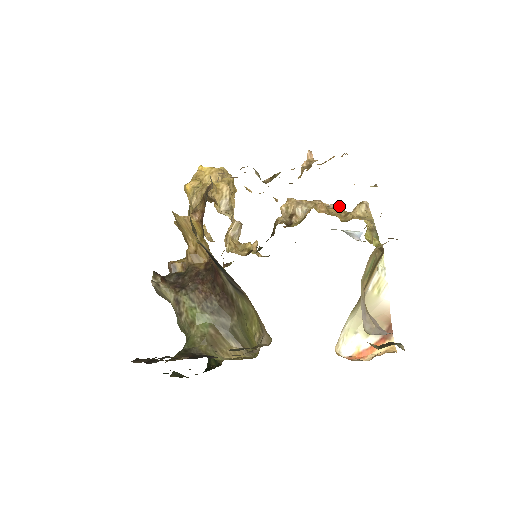
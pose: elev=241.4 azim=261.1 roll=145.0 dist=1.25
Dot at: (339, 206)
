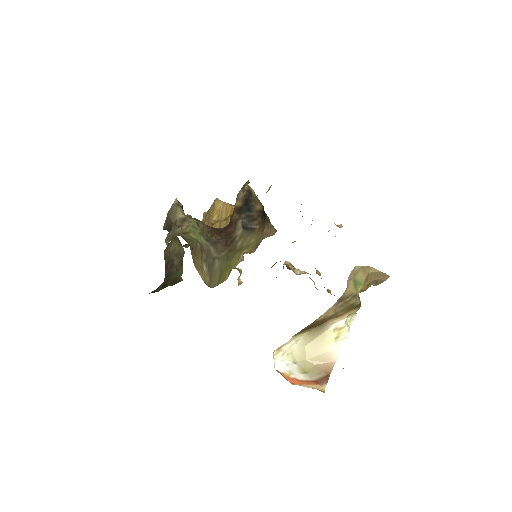
Dot at: occluded
